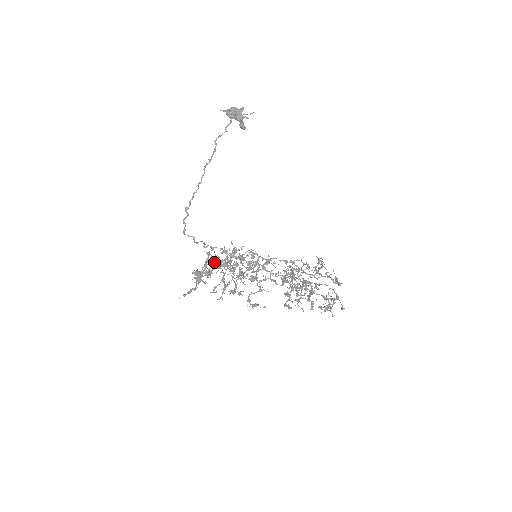
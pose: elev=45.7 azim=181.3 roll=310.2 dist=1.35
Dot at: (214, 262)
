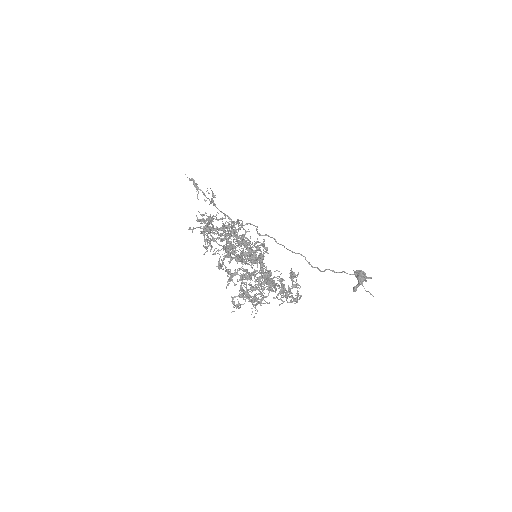
Dot at: occluded
